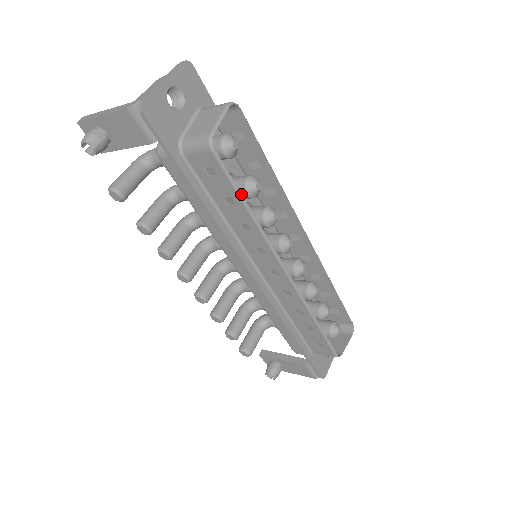
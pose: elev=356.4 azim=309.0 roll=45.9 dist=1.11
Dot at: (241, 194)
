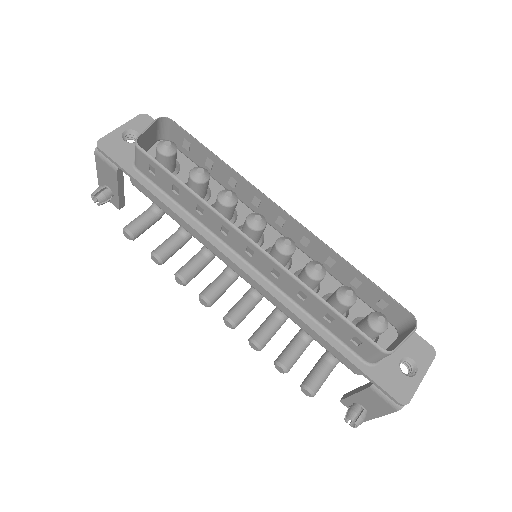
Dot at: (174, 176)
